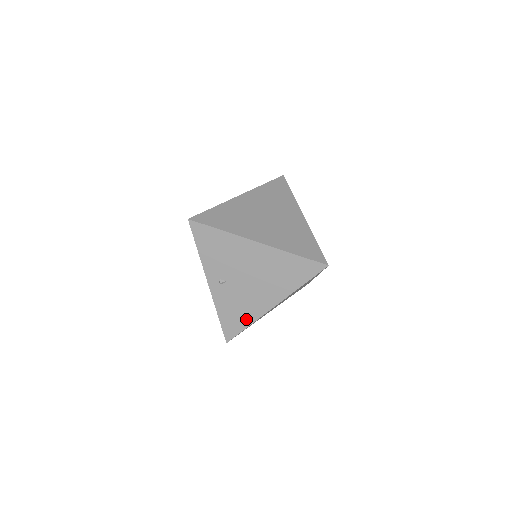
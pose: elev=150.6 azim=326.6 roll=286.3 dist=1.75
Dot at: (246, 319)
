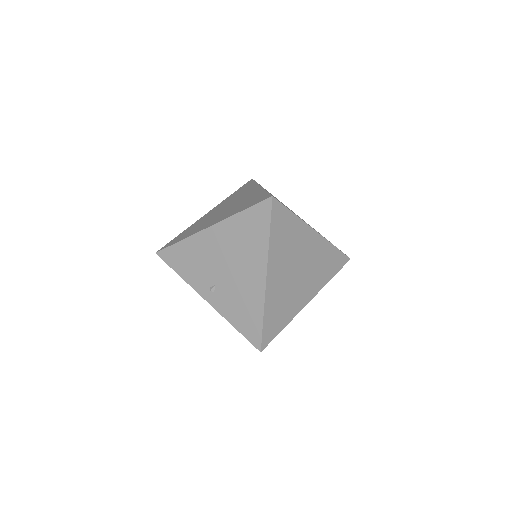
Dot at: (256, 312)
